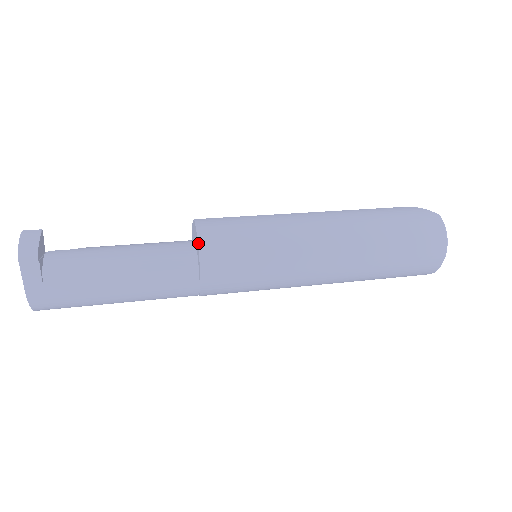
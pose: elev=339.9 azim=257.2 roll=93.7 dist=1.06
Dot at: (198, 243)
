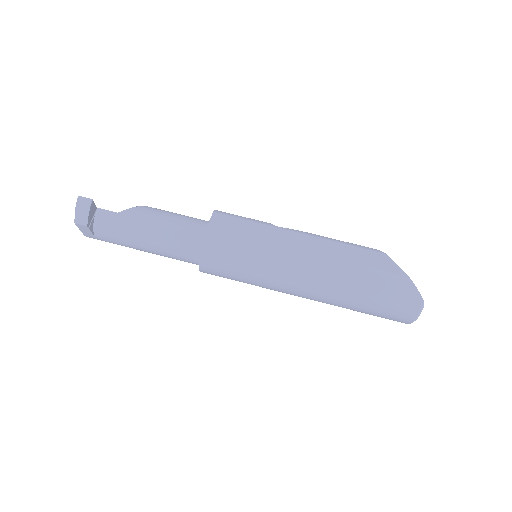
Dot at: (200, 257)
